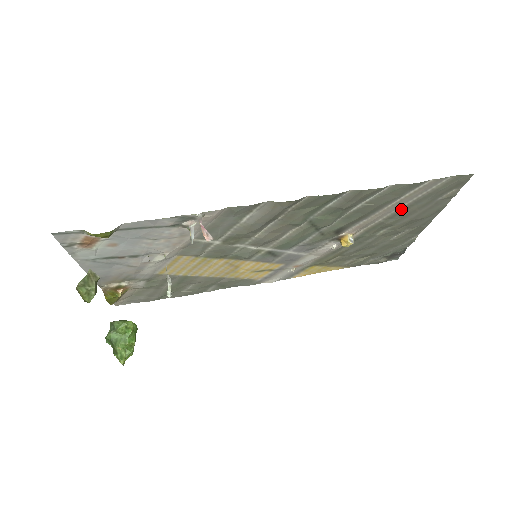
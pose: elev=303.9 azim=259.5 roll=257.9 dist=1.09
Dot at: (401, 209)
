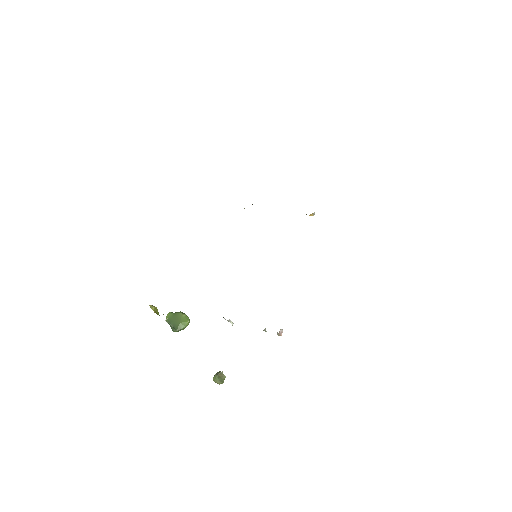
Dot at: occluded
